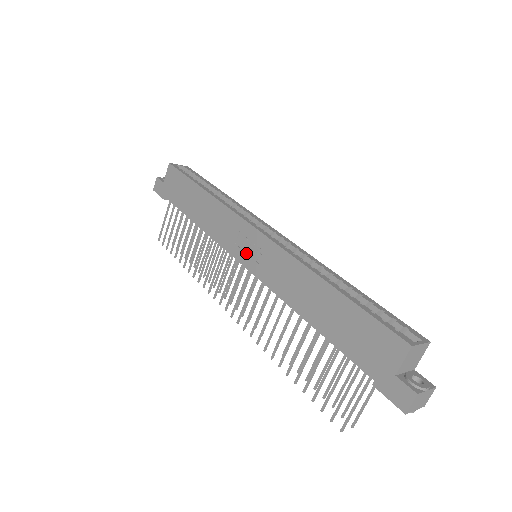
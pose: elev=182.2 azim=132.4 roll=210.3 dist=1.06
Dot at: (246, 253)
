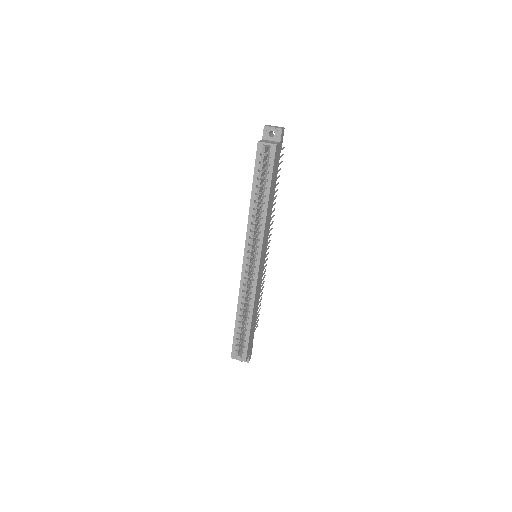
Dot at: occluded
